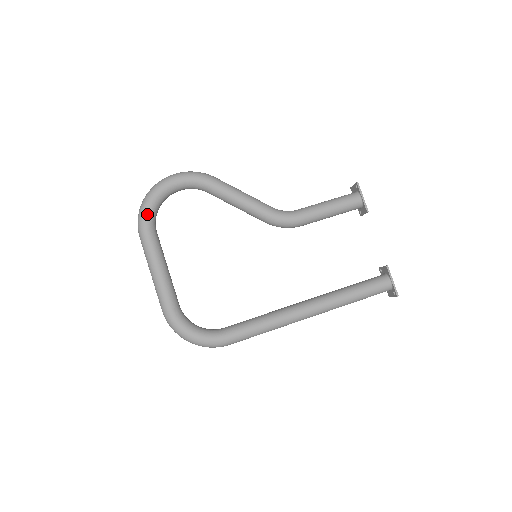
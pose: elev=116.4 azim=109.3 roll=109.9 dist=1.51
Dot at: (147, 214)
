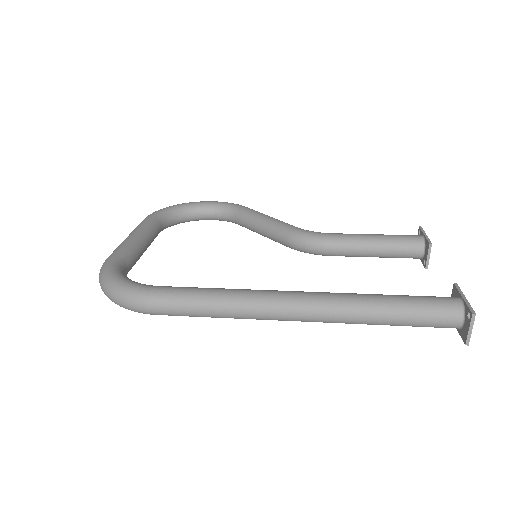
Dot at: (162, 210)
